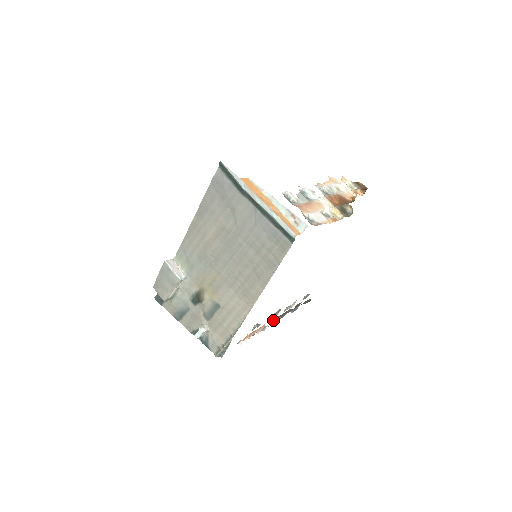
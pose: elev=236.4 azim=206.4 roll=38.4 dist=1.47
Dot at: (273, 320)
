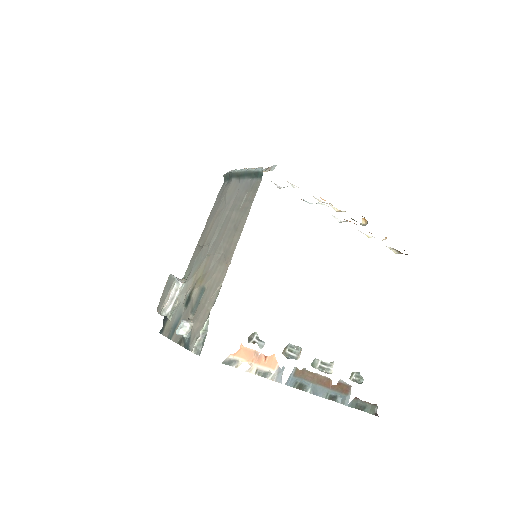
Dot at: (295, 371)
